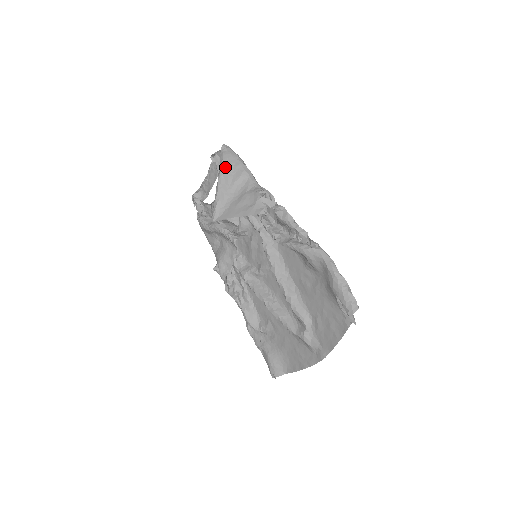
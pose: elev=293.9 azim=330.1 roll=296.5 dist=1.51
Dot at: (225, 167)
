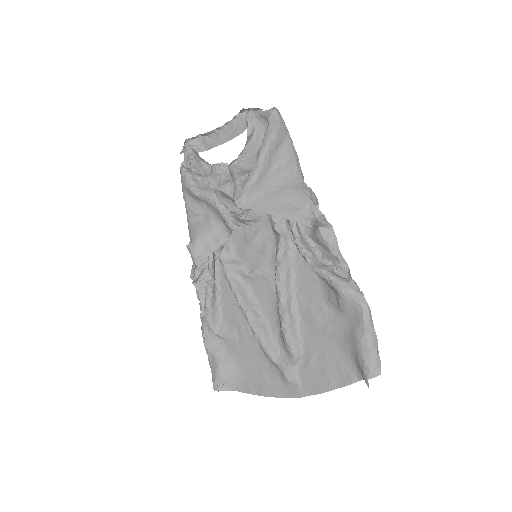
Dot at: (273, 141)
